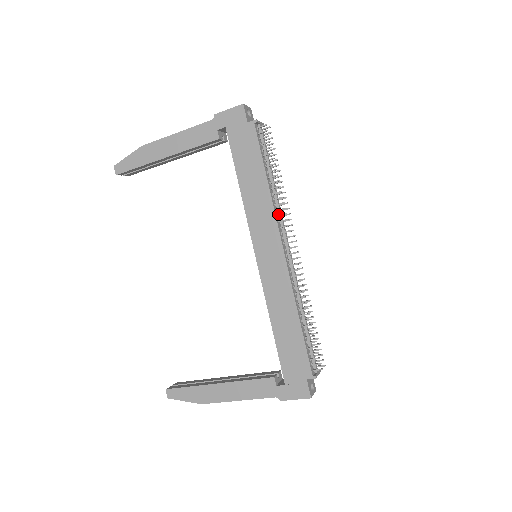
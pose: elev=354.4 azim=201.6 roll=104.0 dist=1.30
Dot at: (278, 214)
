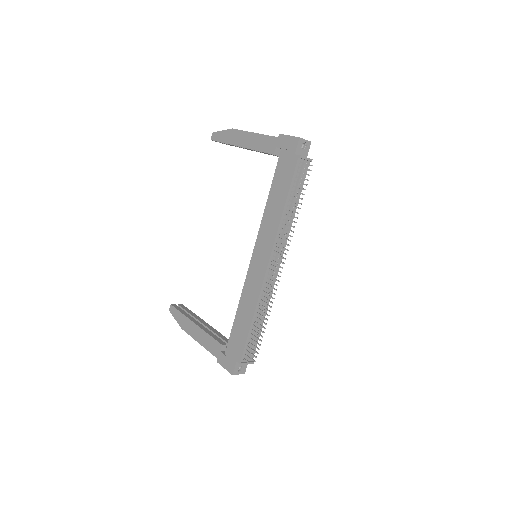
Dot at: (281, 236)
